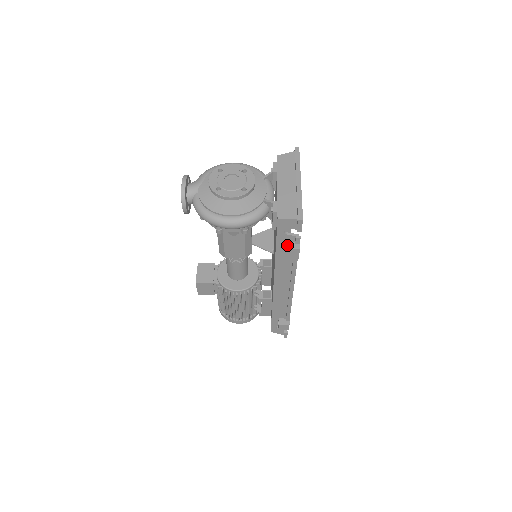
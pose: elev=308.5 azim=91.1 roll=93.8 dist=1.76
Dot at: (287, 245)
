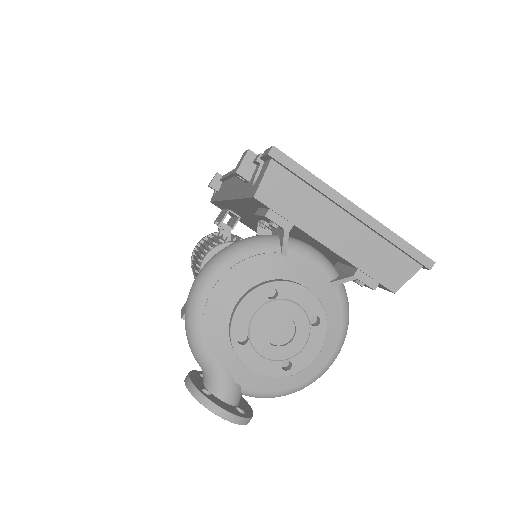
Dot at: occluded
